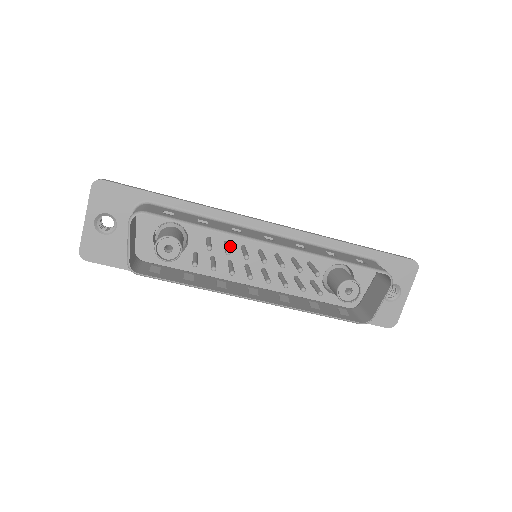
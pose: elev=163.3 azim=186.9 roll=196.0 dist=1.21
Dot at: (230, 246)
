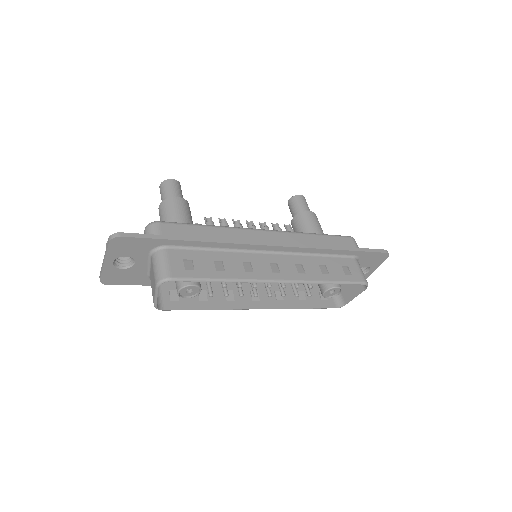
Dot at: occluded
